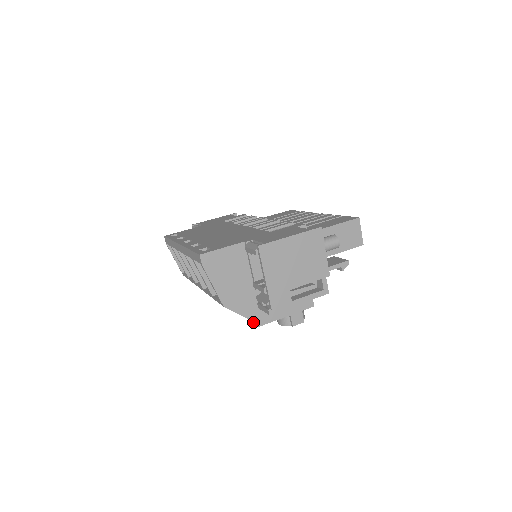
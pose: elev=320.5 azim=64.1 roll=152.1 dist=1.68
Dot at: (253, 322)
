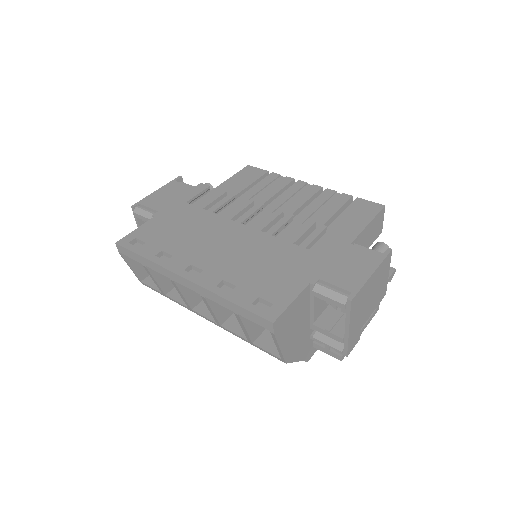
Dot at: occluded
